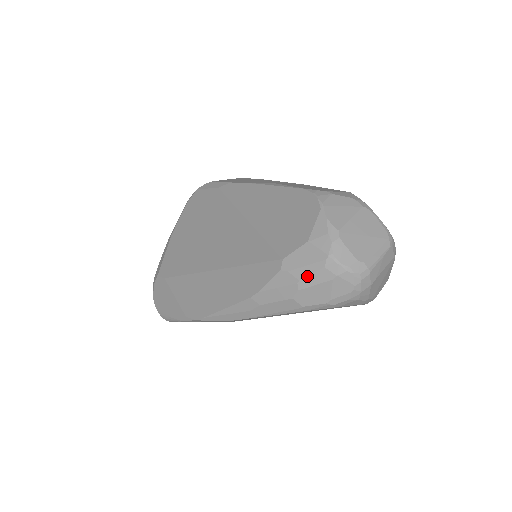
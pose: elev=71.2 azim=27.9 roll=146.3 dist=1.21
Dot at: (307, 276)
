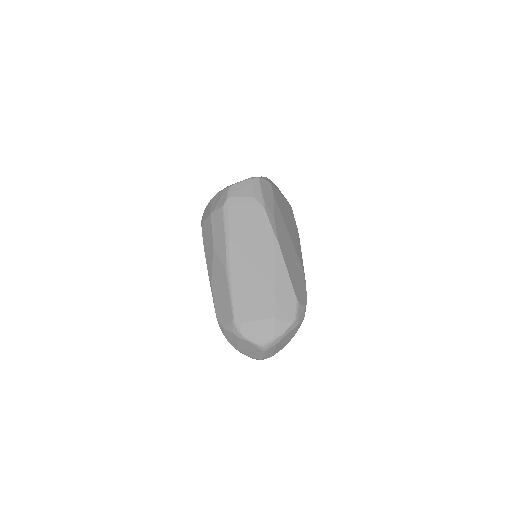
Dot at: occluded
